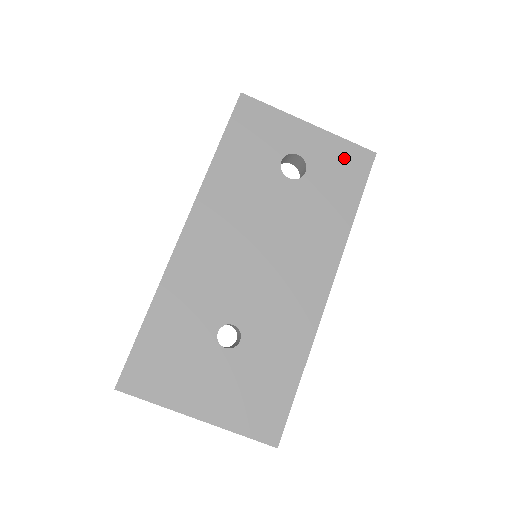
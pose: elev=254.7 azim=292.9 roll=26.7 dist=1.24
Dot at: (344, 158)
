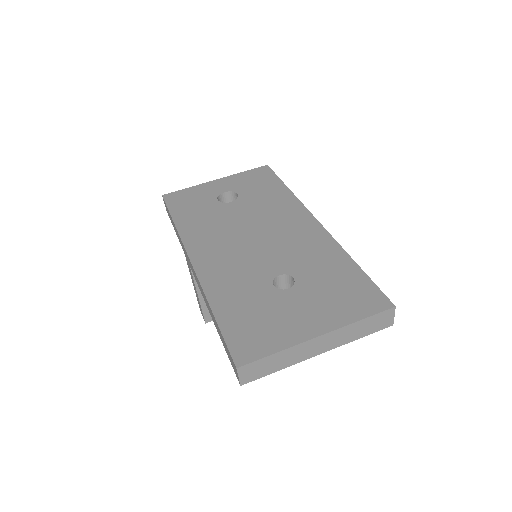
Dot at: (252, 177)
